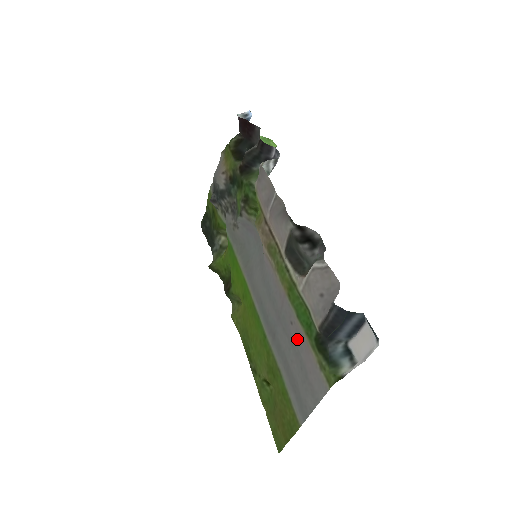
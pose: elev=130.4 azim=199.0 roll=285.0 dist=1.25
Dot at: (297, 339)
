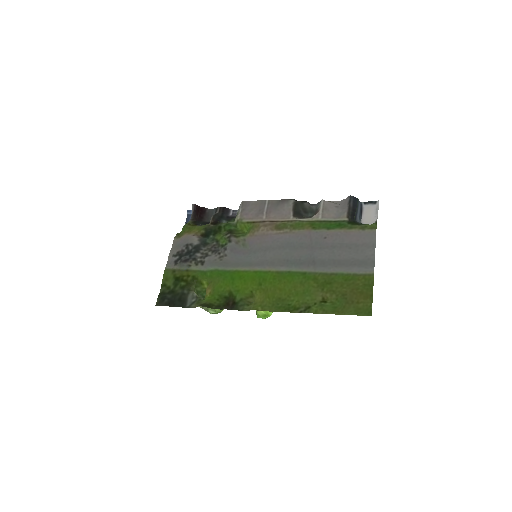
Dot at: (336, 239)
